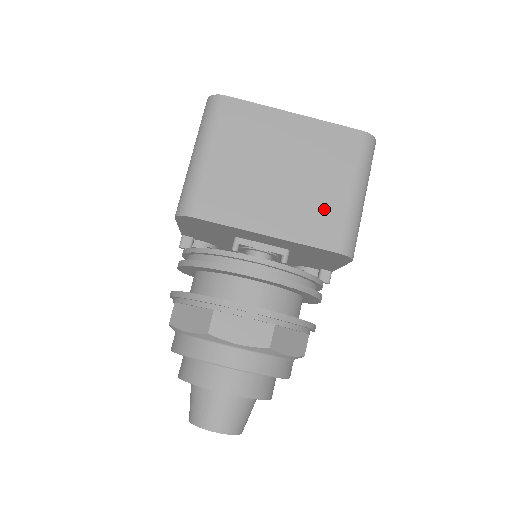
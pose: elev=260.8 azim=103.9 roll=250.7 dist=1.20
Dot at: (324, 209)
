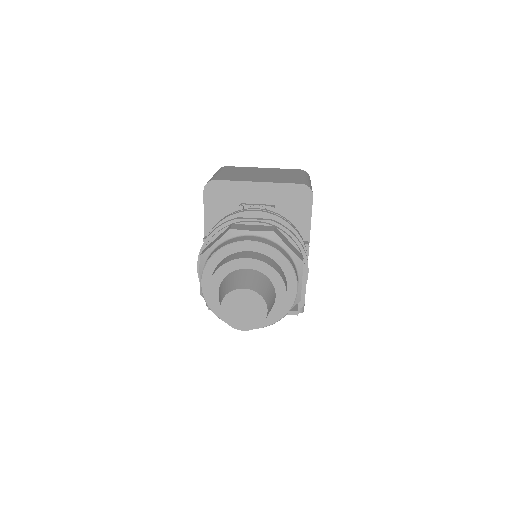
Dot at: (288, 178)
